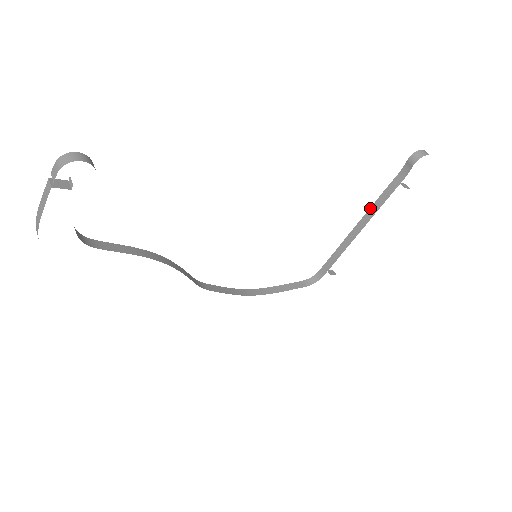
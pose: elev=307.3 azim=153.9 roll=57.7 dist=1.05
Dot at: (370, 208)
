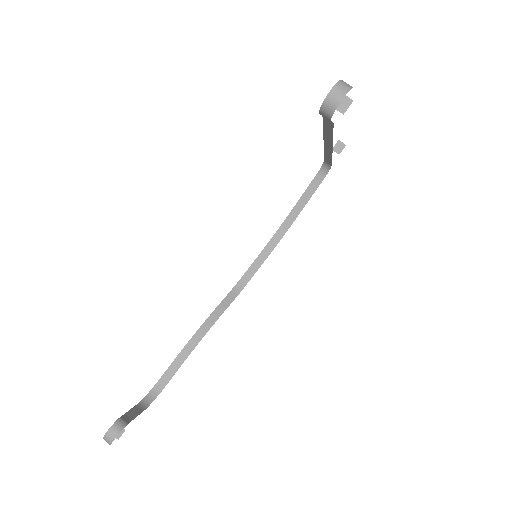
Dot at: (323, 135)
